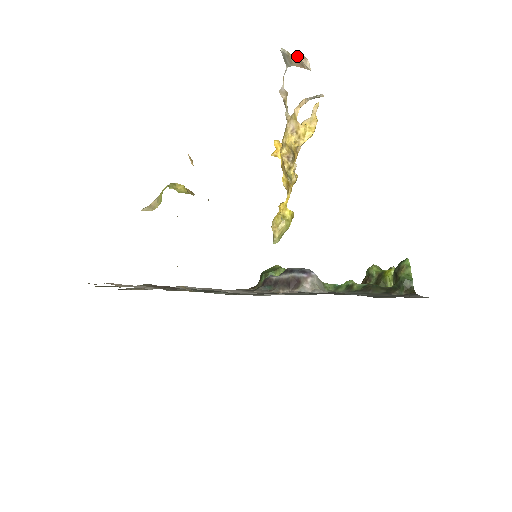
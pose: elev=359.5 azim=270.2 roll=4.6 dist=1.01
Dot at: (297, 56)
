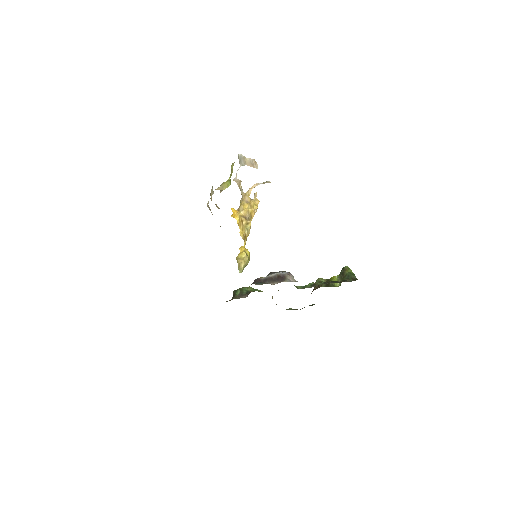
Dot at: (251, 159)
